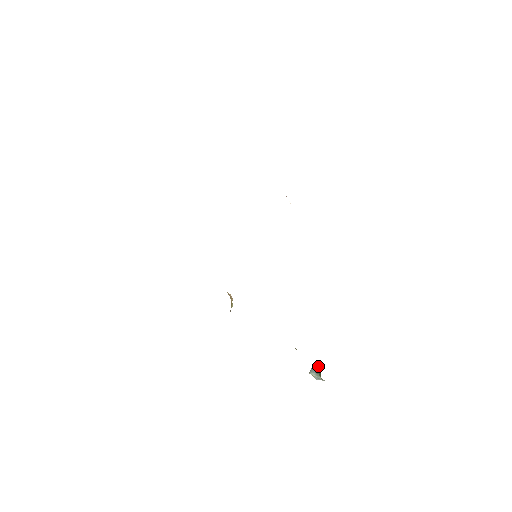
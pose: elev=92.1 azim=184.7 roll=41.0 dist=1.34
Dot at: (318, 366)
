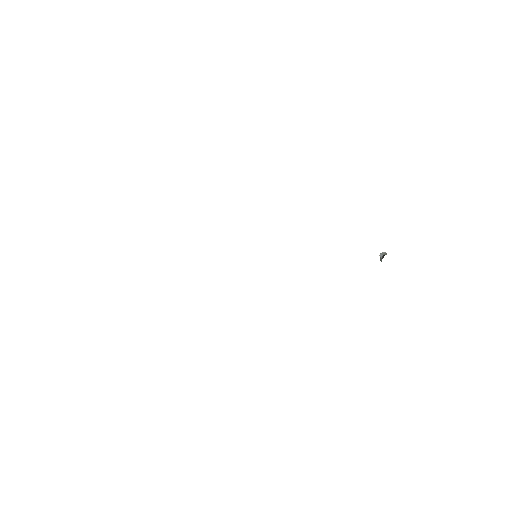
Dot at: (382, 257)
